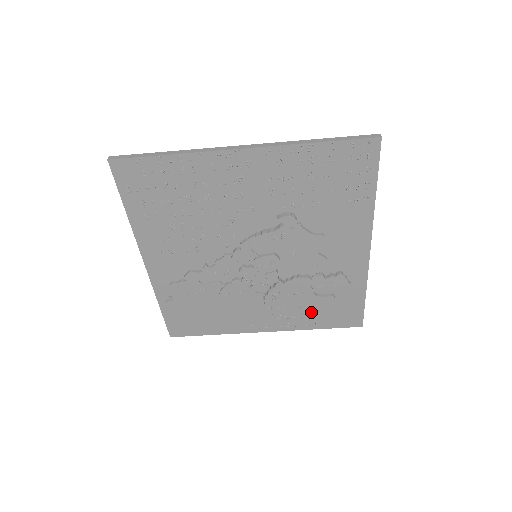
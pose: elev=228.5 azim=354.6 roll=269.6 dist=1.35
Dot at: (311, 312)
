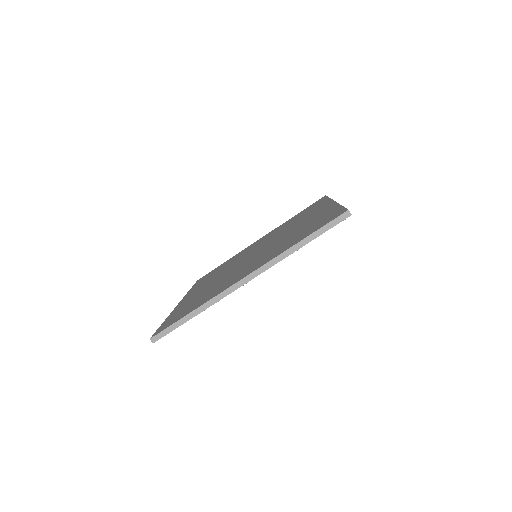
Dot at: occluded
